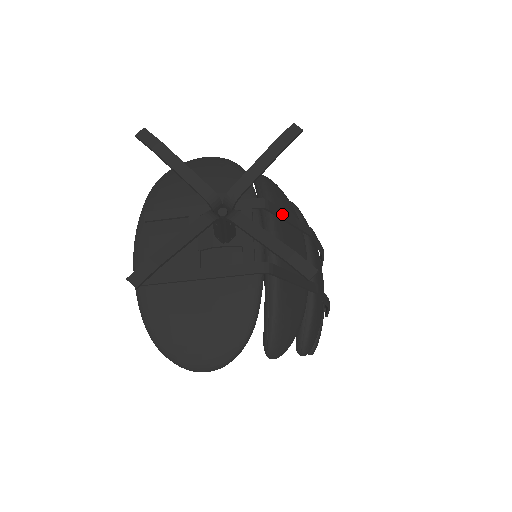
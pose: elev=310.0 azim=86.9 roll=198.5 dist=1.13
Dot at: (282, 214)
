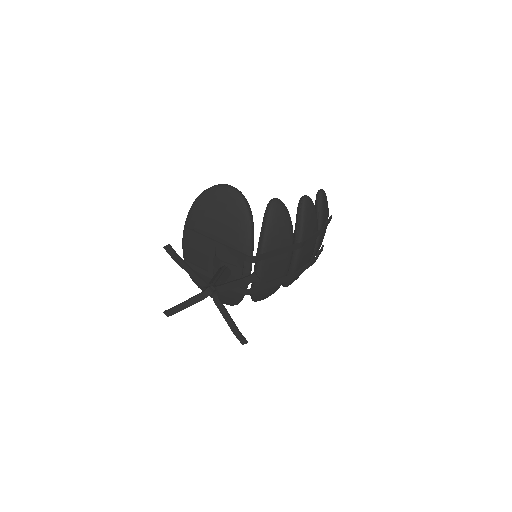
Dot at: (269, 256)
